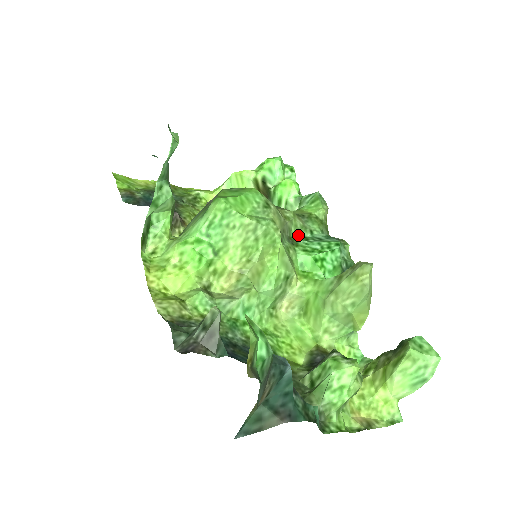
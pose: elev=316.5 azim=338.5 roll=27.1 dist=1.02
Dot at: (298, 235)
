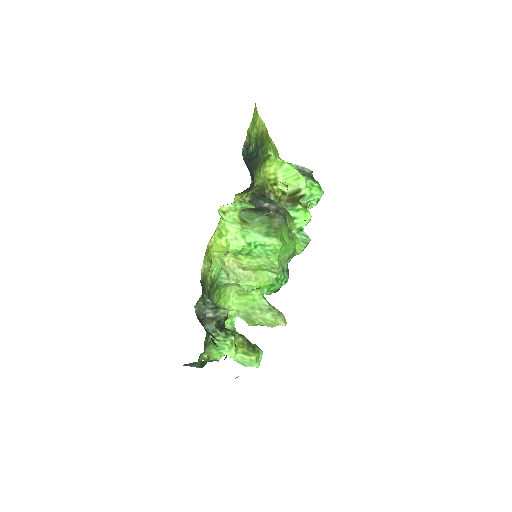
Dot at: occluded
